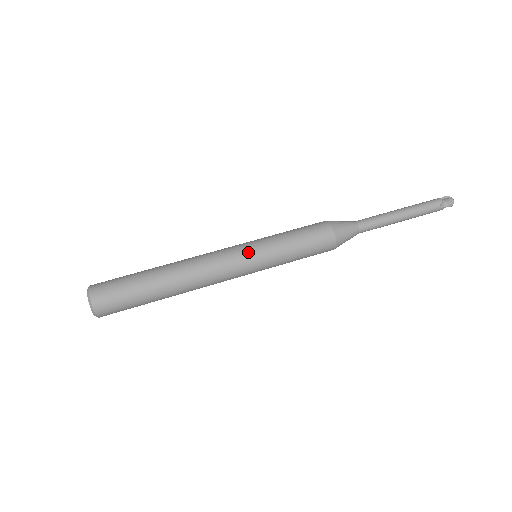
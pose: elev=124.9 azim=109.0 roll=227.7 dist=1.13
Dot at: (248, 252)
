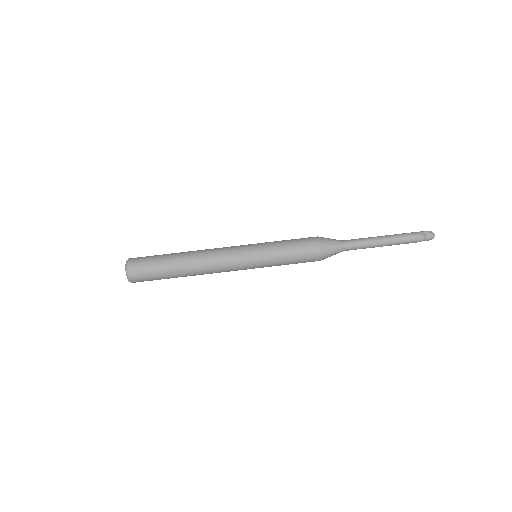
Dot at: (250, 265)
